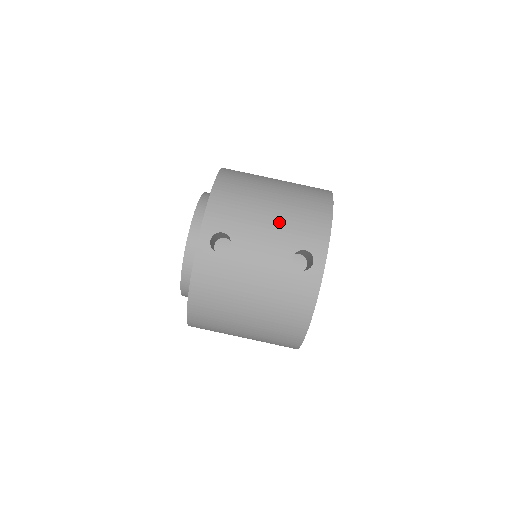
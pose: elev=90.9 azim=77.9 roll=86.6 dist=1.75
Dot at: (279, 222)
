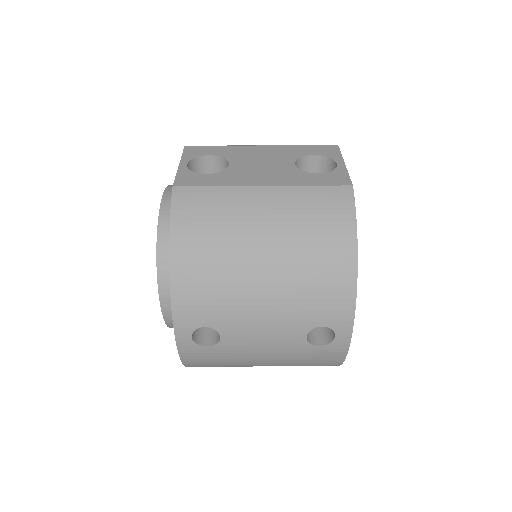
Dot at: (279, 298)
